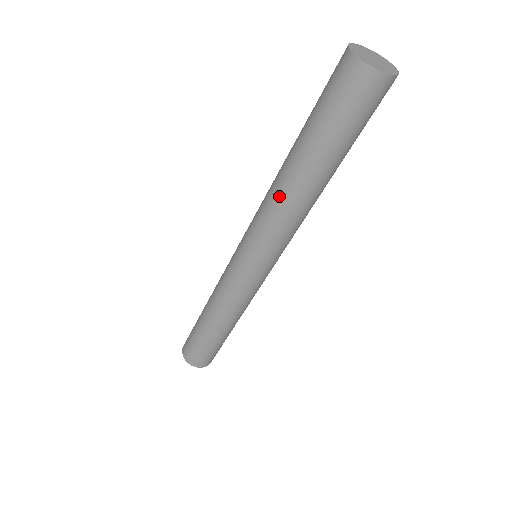
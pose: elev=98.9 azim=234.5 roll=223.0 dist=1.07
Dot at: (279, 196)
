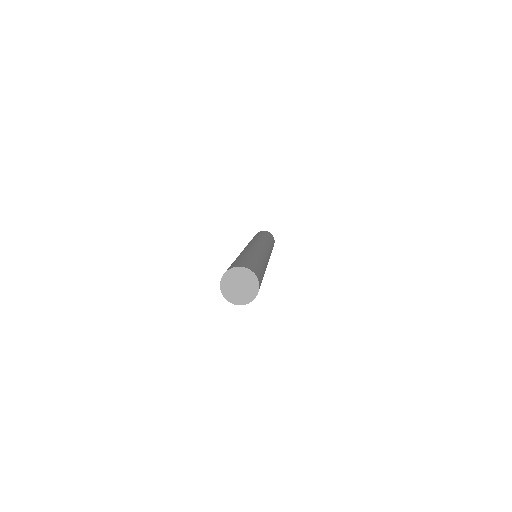
Dot at: occluded
